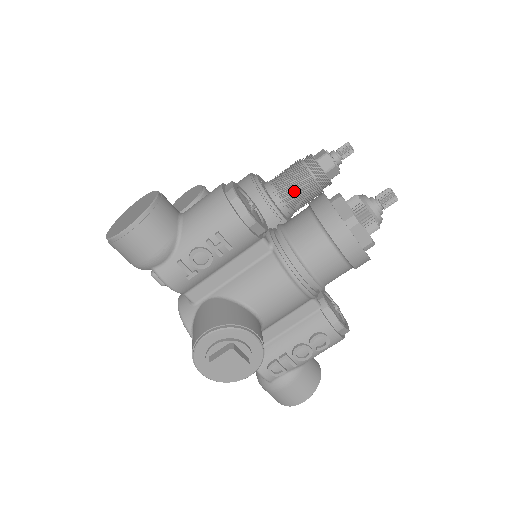
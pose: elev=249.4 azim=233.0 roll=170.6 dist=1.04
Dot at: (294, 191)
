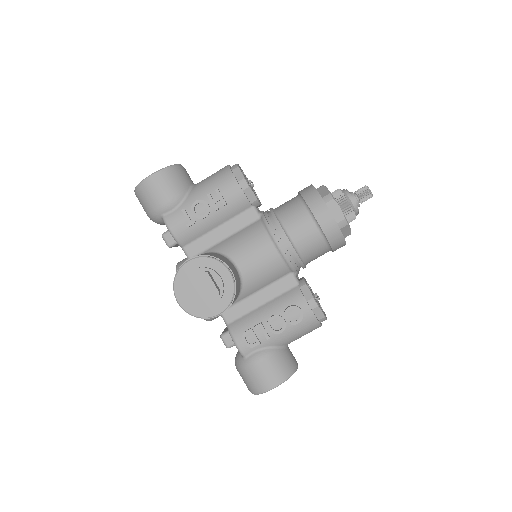
Dot at: occluded
